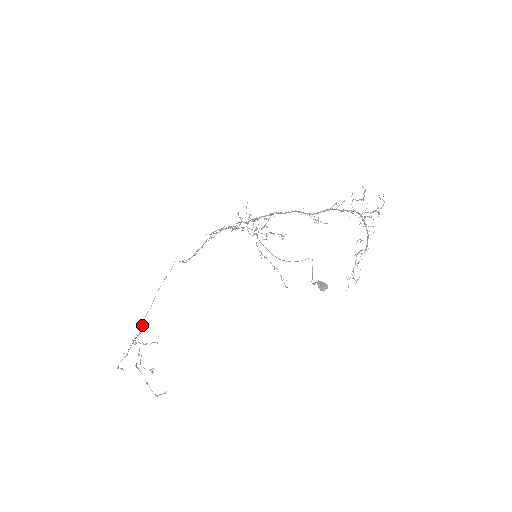
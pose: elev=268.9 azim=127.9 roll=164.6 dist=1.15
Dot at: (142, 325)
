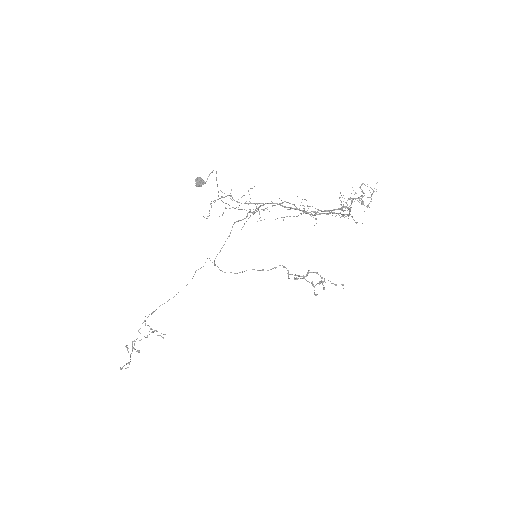
Dot at: occluded
